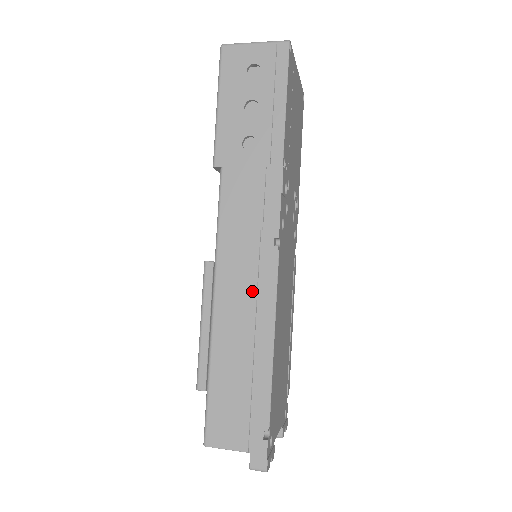
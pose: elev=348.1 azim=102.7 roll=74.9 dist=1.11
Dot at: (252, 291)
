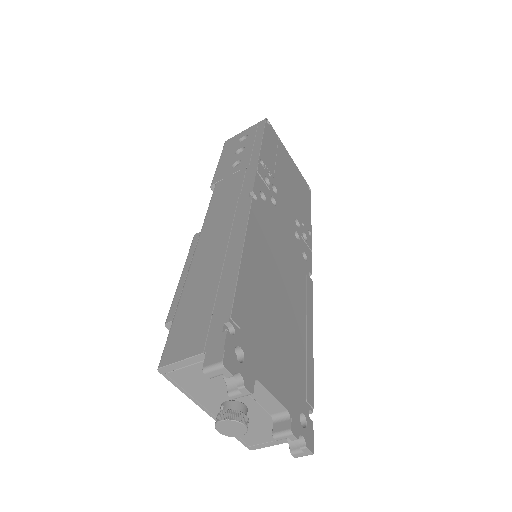
Dot at: (227, 229)
